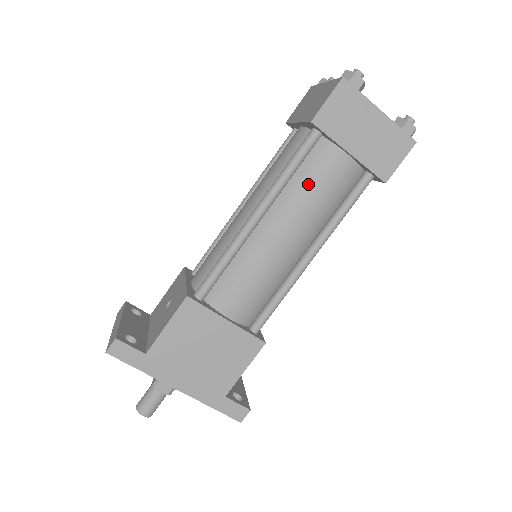
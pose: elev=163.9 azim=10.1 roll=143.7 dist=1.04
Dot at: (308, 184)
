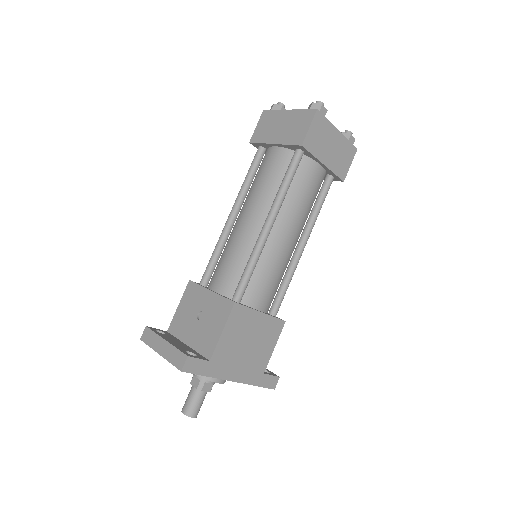
Dot at: (299, 192)
